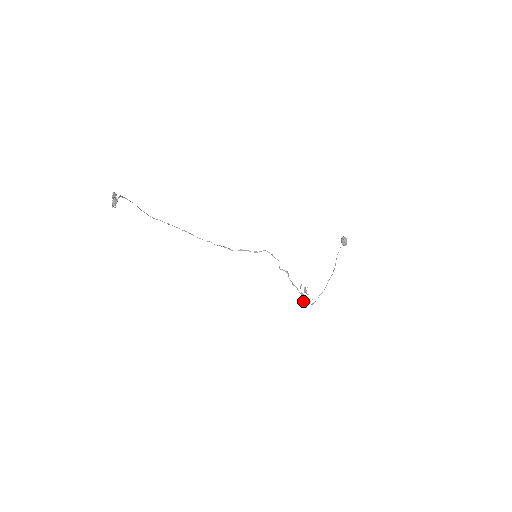
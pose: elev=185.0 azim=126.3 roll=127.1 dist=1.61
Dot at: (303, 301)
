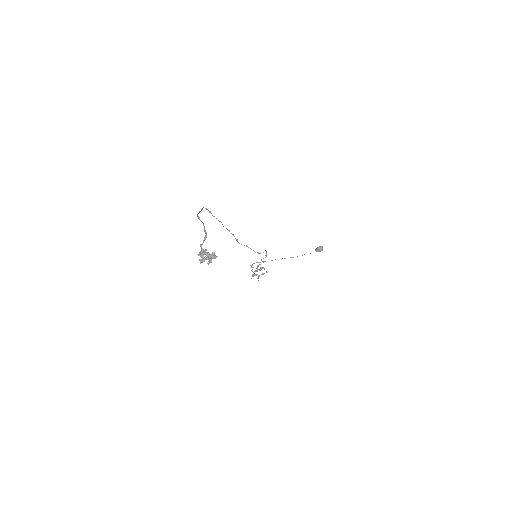
Dot at: occluded
